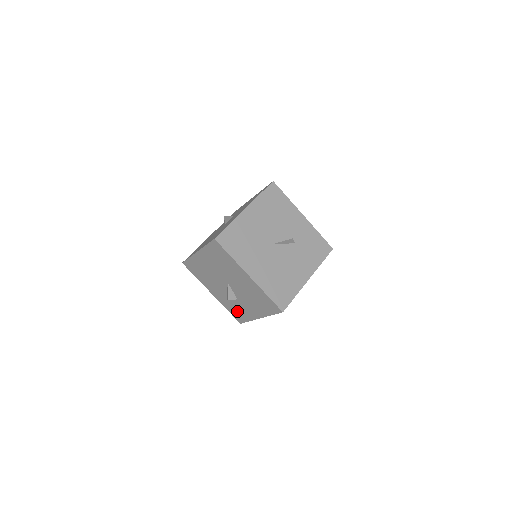
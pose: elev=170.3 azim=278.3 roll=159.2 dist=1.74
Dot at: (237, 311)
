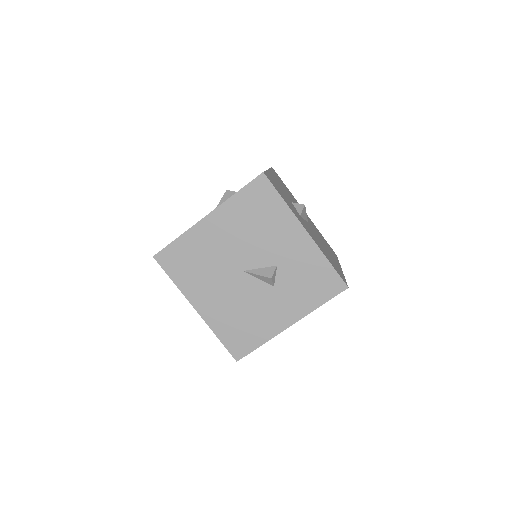
Dot at: occluded
